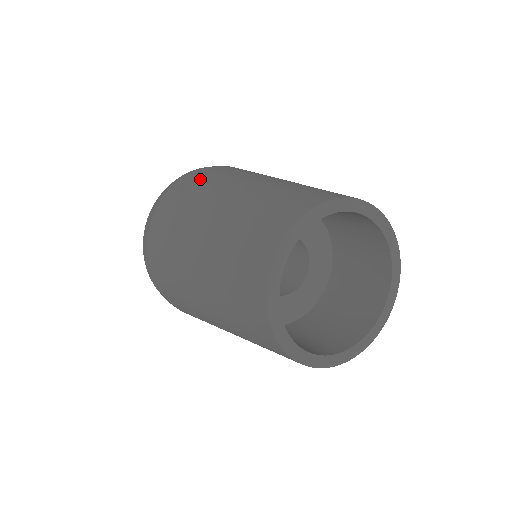
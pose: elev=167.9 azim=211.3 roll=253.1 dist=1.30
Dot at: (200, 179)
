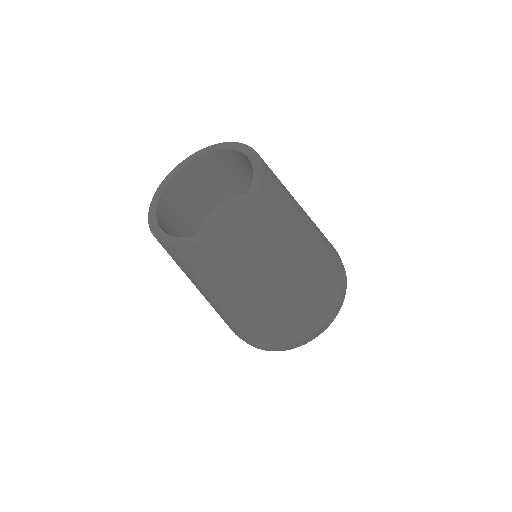
Dot at: occluded
